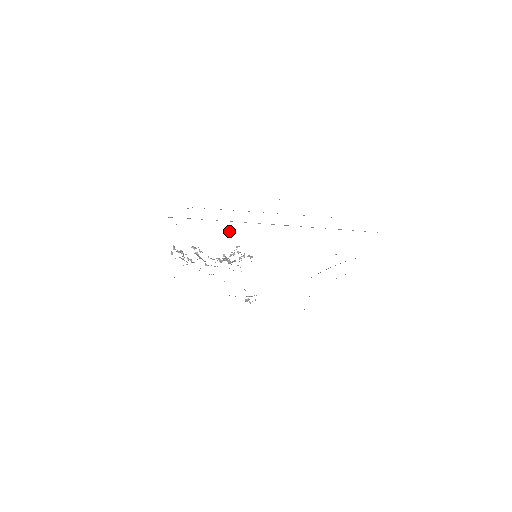
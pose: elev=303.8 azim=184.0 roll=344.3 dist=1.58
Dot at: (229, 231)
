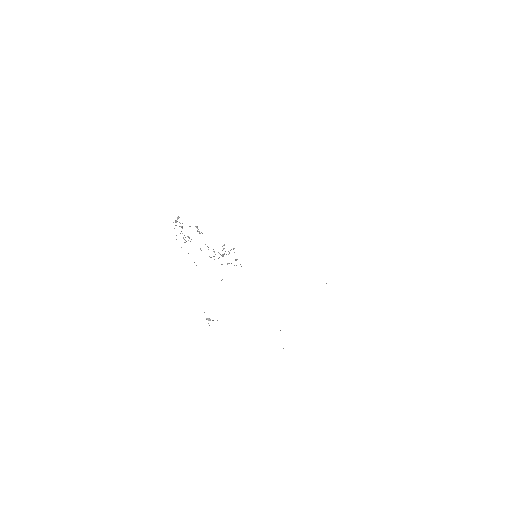
Dot at: occluded
